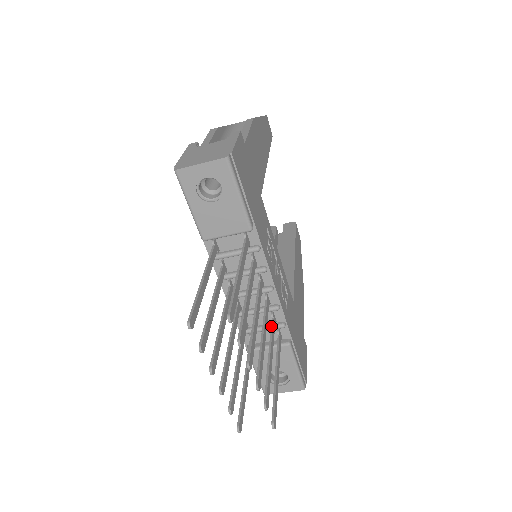
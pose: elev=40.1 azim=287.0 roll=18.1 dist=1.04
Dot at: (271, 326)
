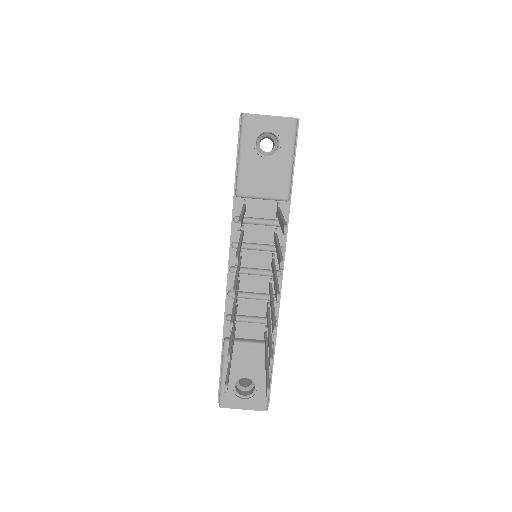
Dot at: (268, 311)
